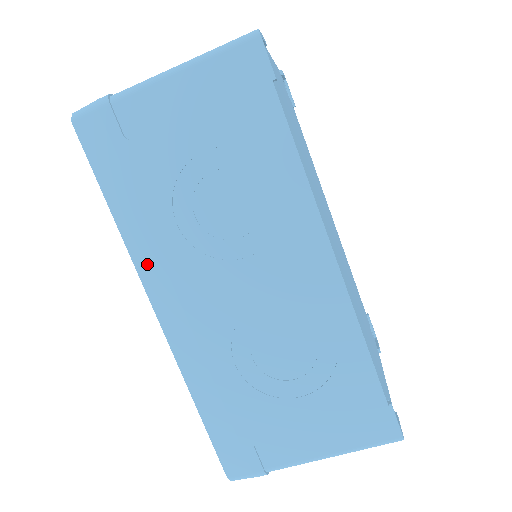
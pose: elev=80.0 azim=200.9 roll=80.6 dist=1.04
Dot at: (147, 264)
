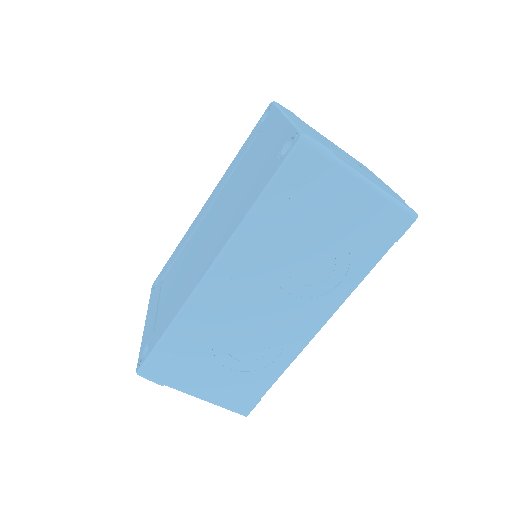
Dot at: (240, 246)
